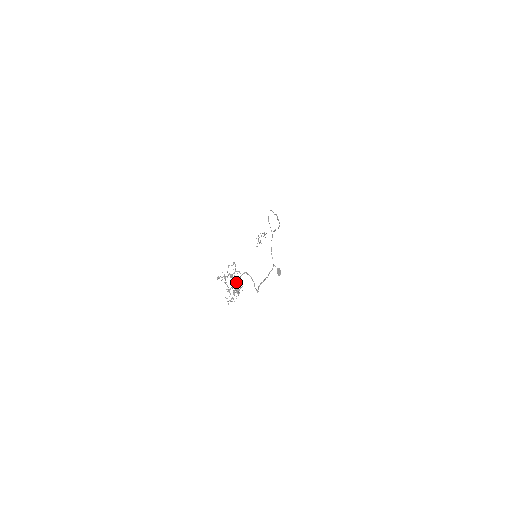
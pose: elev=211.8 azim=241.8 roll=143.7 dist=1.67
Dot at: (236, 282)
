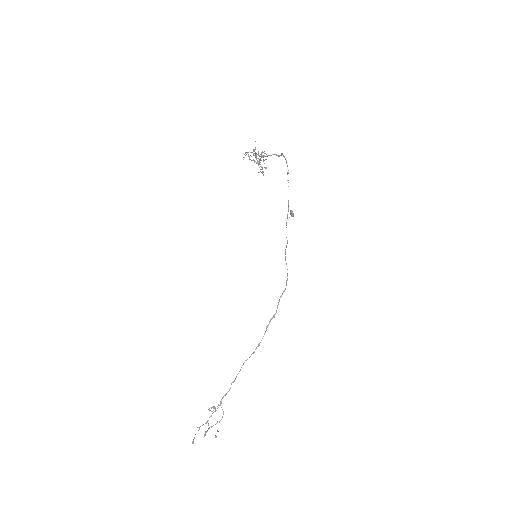
Dot at: (264, 156)
